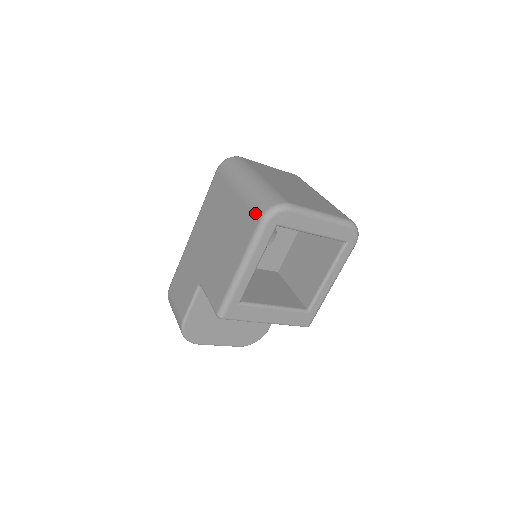
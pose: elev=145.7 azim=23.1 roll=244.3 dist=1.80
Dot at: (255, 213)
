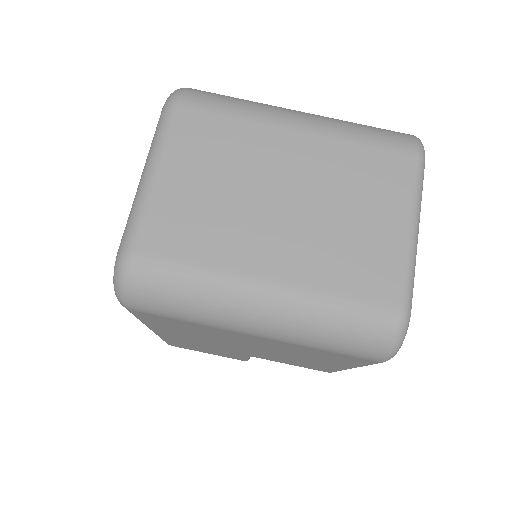
Dot at: (356, 358)
